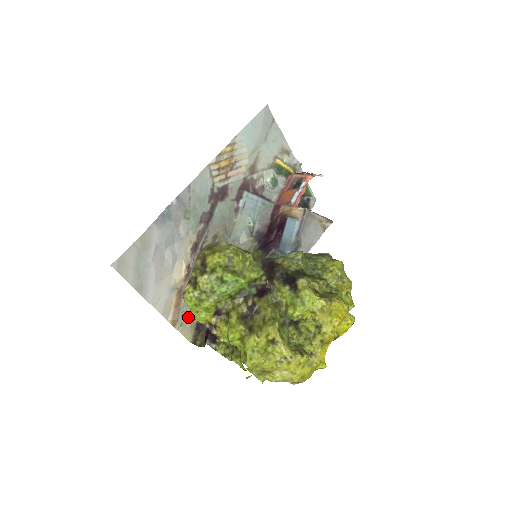
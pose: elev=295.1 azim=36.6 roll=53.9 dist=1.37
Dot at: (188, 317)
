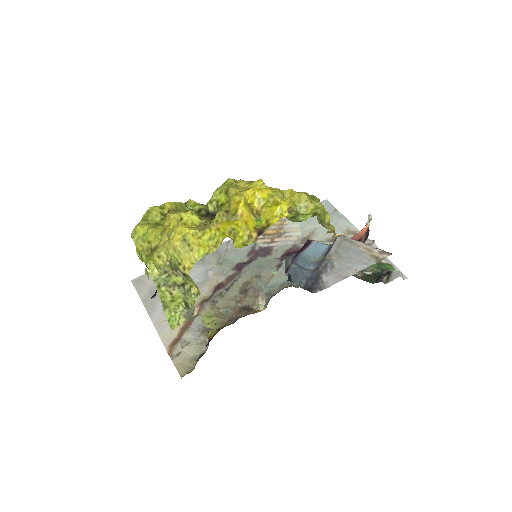
Dot at: (190, 351)
